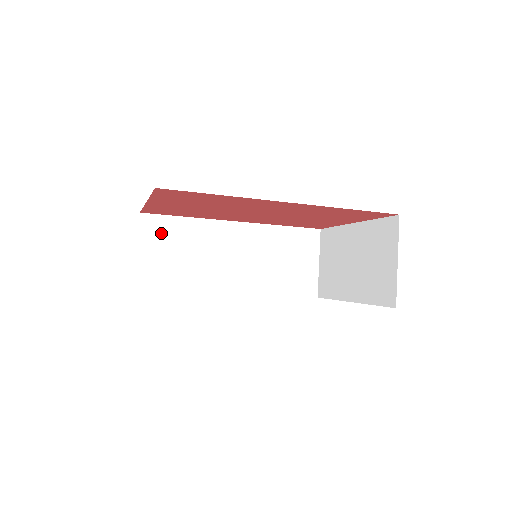
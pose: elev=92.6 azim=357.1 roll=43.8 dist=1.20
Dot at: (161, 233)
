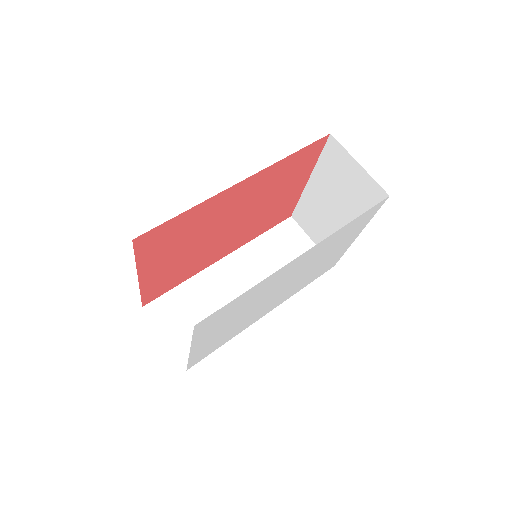
Dot at: (171, 310)
